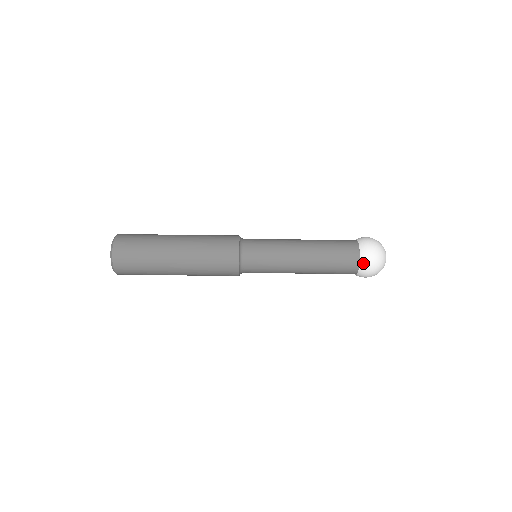
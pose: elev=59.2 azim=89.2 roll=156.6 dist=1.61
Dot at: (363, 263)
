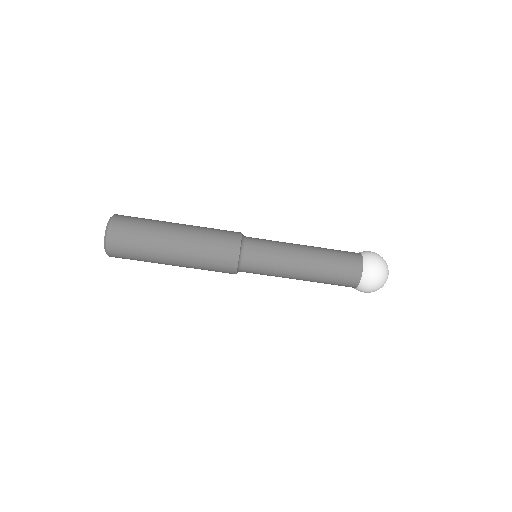
Dot at: (366, 259)
